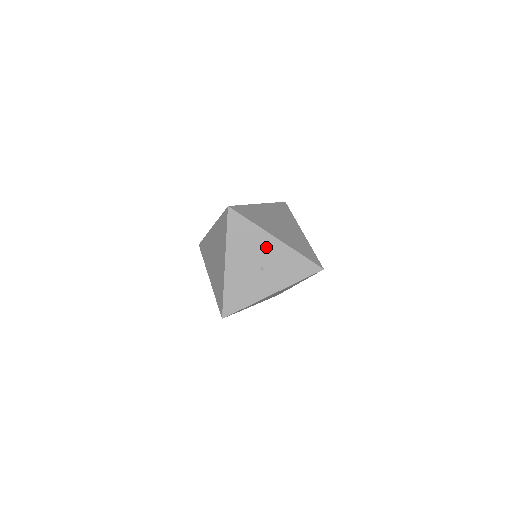
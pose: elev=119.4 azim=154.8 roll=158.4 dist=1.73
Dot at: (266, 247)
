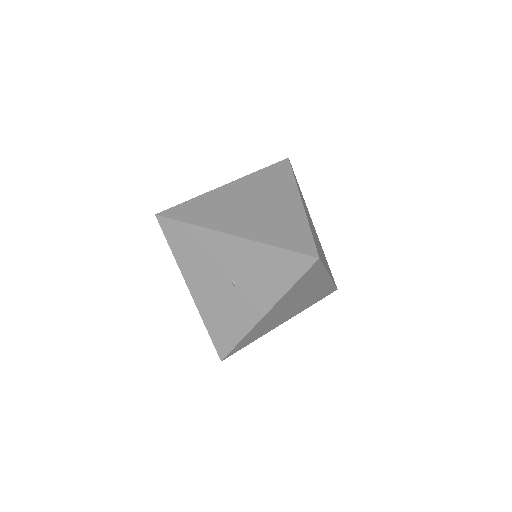
Dot at: (224, 252)
